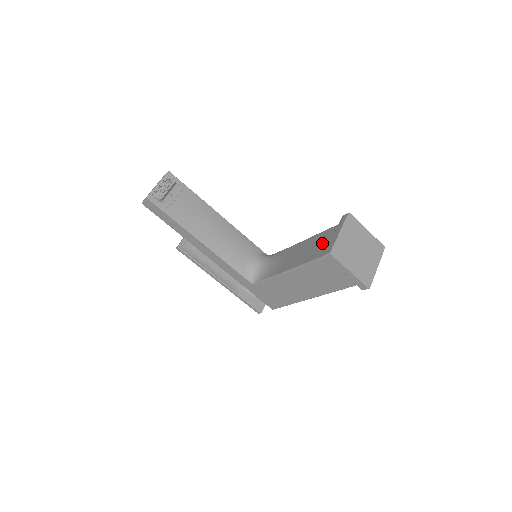
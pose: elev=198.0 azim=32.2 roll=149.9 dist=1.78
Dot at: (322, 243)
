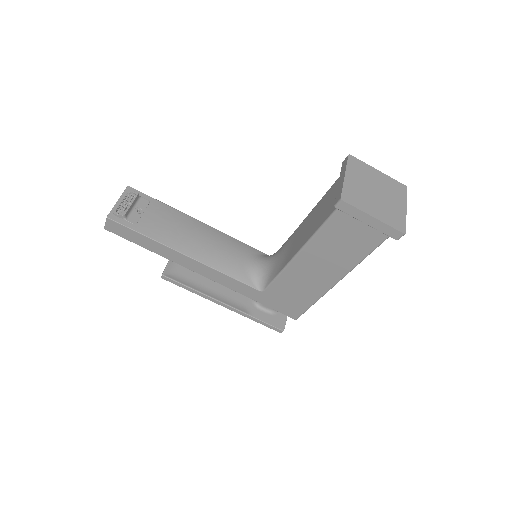
Dot at: (328, 202)
